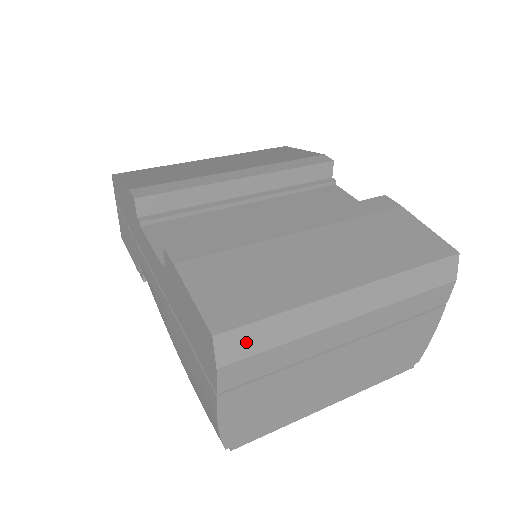
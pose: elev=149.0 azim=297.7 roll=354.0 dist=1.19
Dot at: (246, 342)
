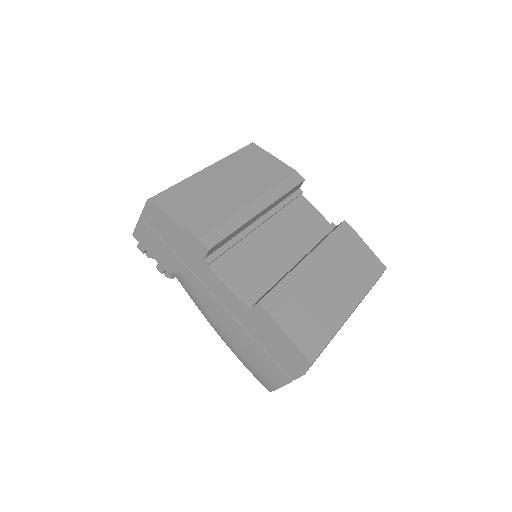
Dot at: (317, 357)
